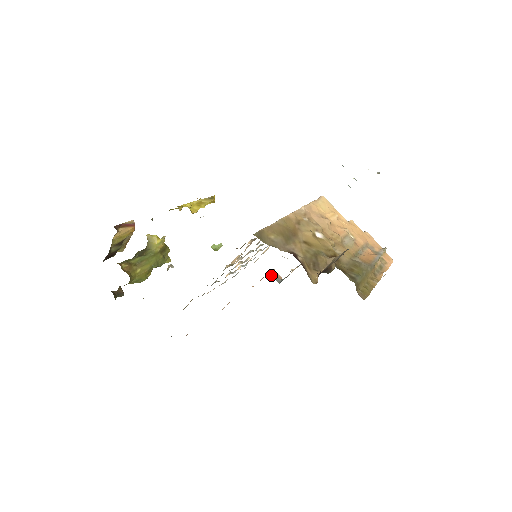
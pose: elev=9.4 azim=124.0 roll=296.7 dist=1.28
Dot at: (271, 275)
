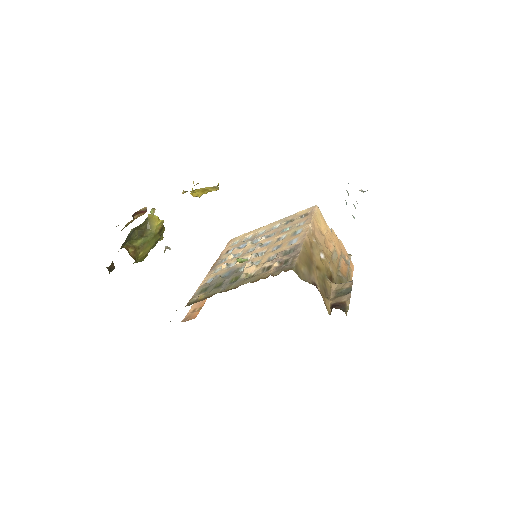
Dot at: occluded
